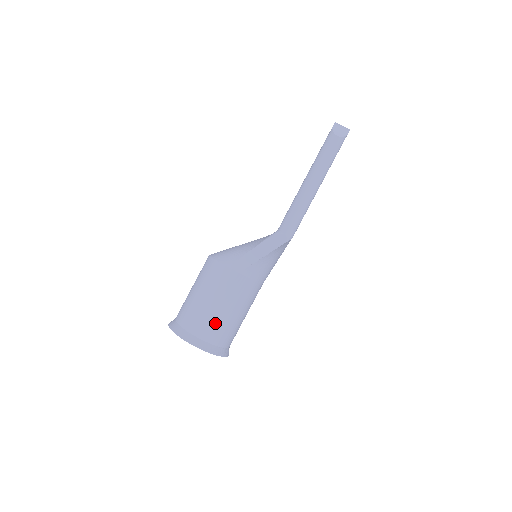
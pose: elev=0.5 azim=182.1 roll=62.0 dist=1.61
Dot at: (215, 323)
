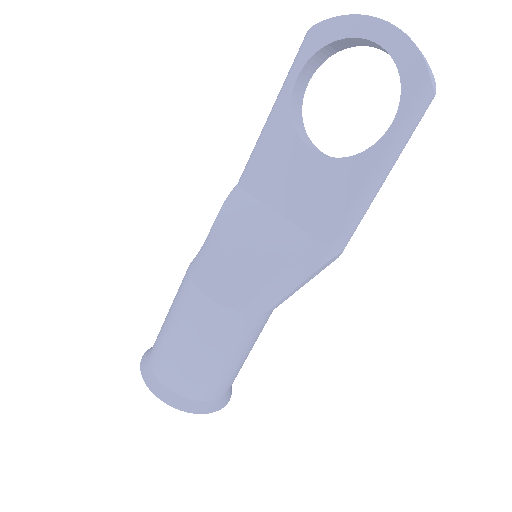
Dot at: occluded
